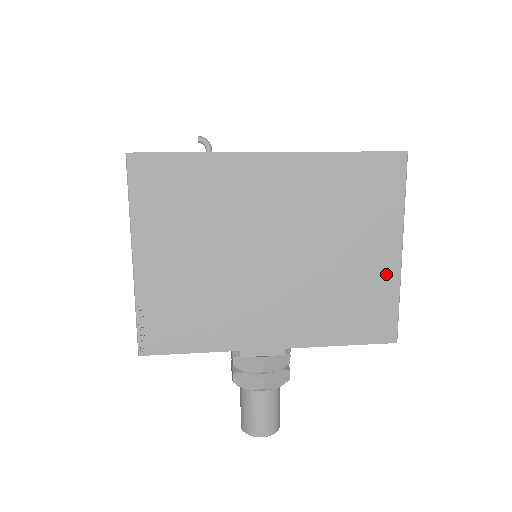
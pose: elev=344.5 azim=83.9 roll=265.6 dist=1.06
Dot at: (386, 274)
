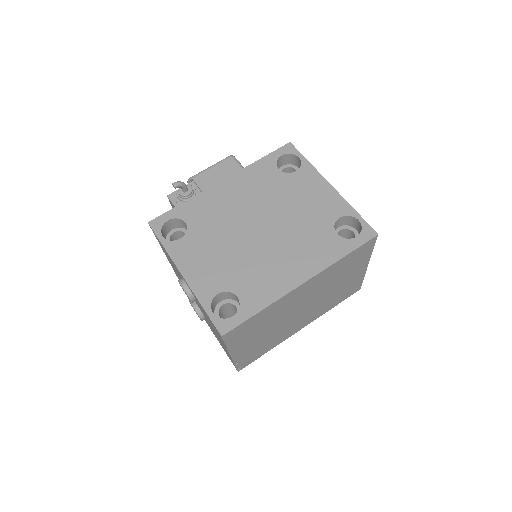
Dot at: (359, 276)
